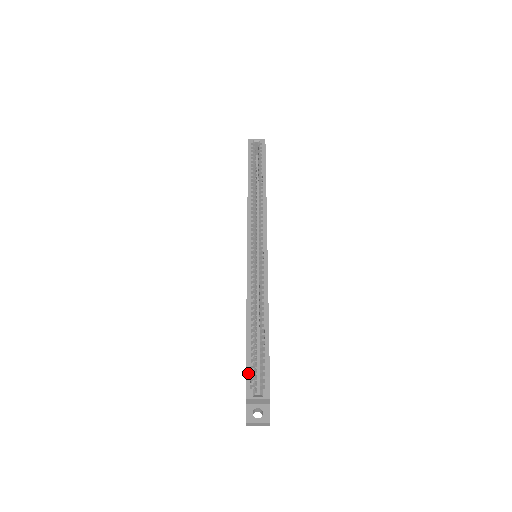
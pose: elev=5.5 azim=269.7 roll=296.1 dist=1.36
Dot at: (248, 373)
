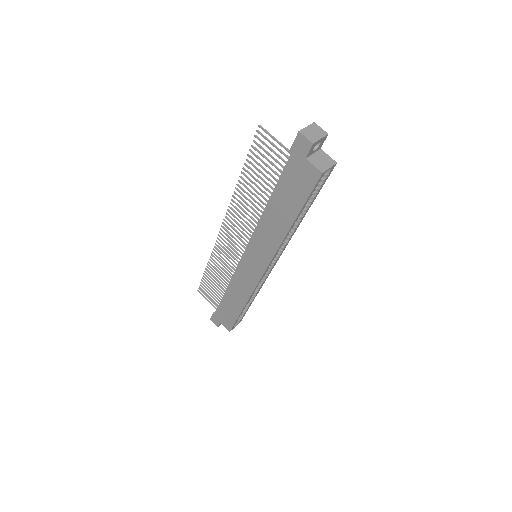
Dot at: occluded
